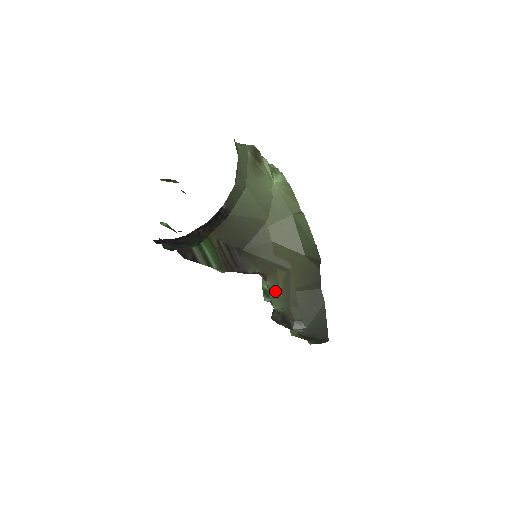
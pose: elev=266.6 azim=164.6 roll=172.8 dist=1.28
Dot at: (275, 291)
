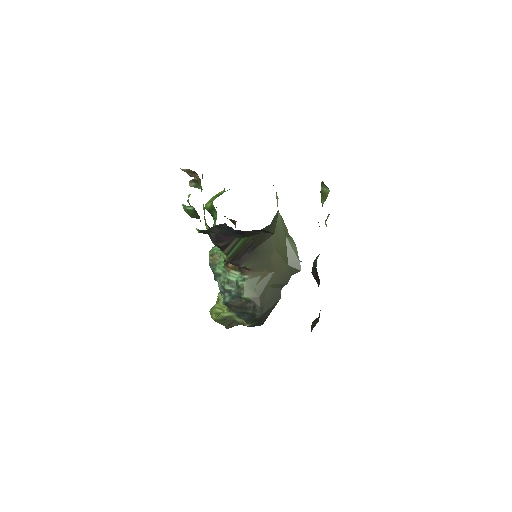
Dot at: (251, 284)
